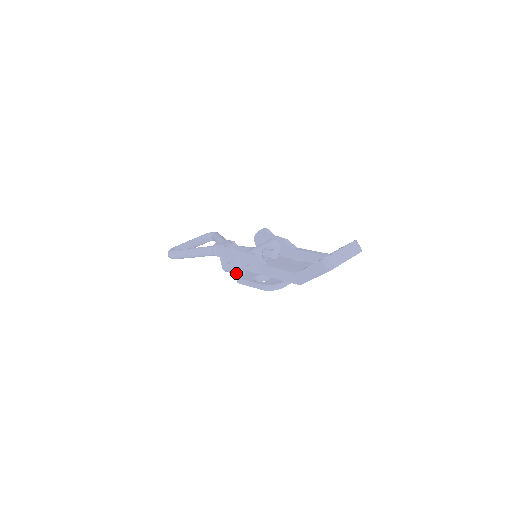
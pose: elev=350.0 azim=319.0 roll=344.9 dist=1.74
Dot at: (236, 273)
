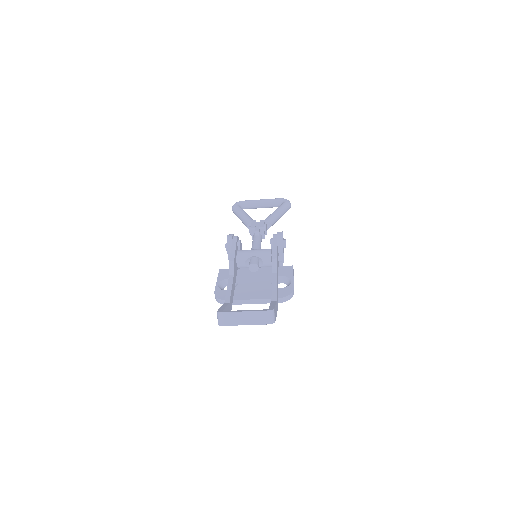
Dot at: occluded
